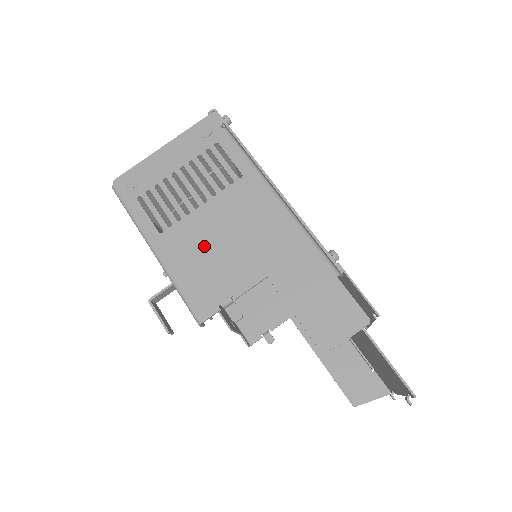
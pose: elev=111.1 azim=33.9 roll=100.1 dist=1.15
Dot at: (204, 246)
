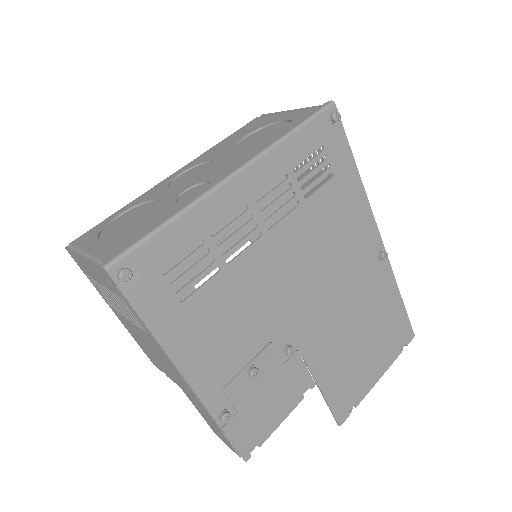
Dot at: (140, 340)
